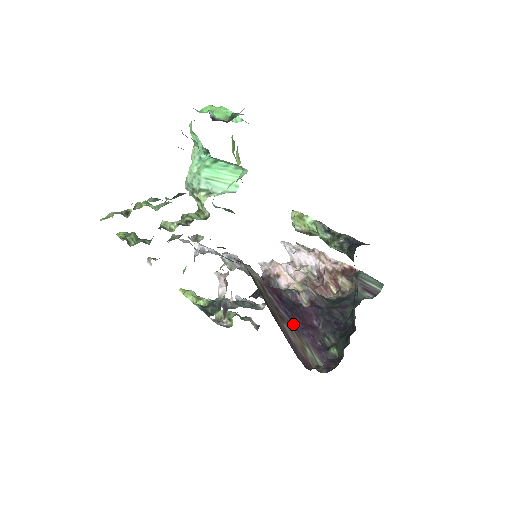
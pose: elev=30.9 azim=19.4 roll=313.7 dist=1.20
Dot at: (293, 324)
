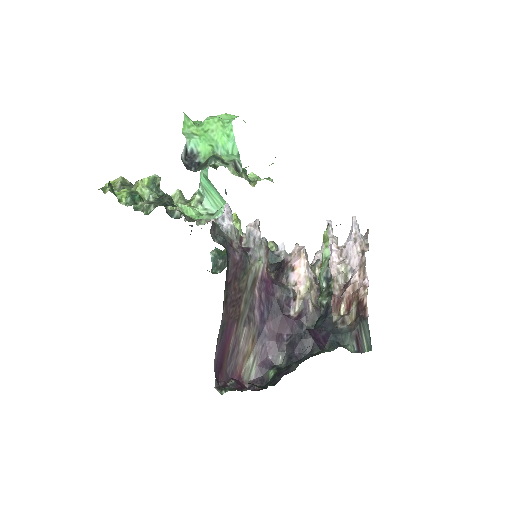
Dot at: (259, 328)
